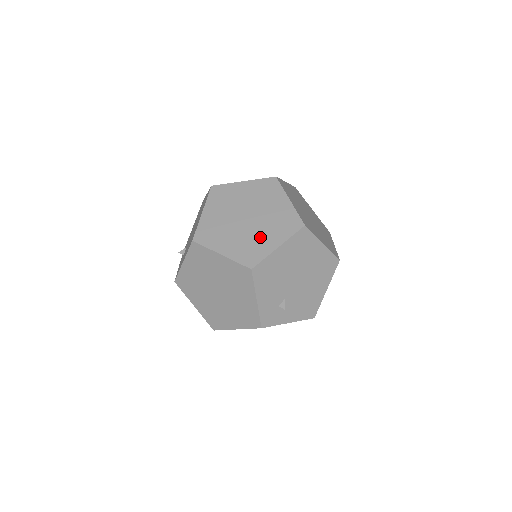
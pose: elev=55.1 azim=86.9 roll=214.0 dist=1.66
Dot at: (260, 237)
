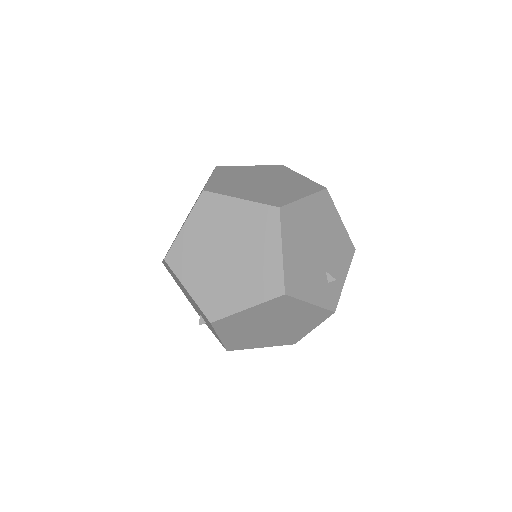
Dot at: (257, 259)
